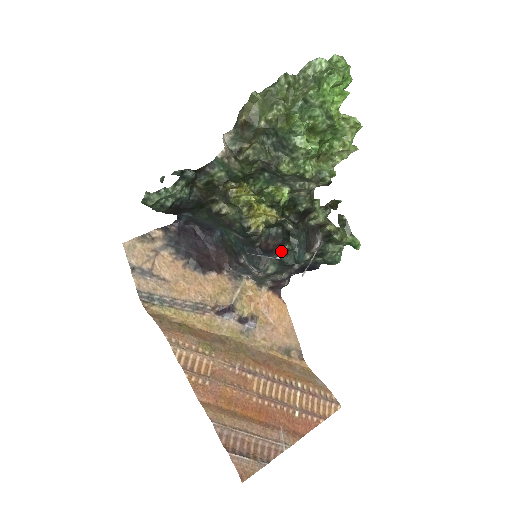
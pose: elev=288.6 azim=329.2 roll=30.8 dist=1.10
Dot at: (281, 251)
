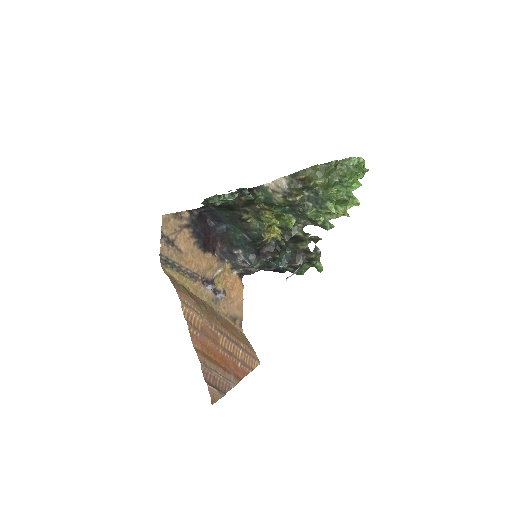
Dot at: (272, 257)
